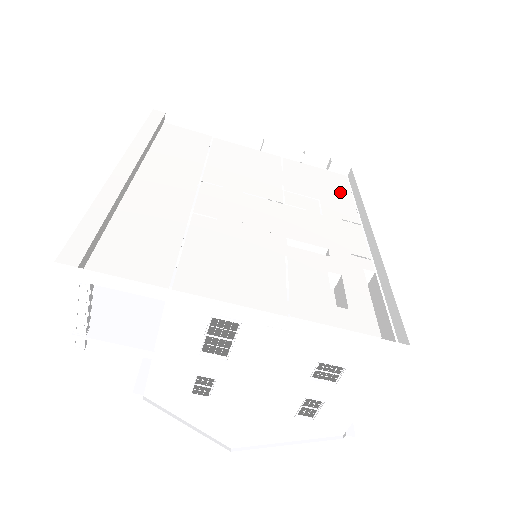
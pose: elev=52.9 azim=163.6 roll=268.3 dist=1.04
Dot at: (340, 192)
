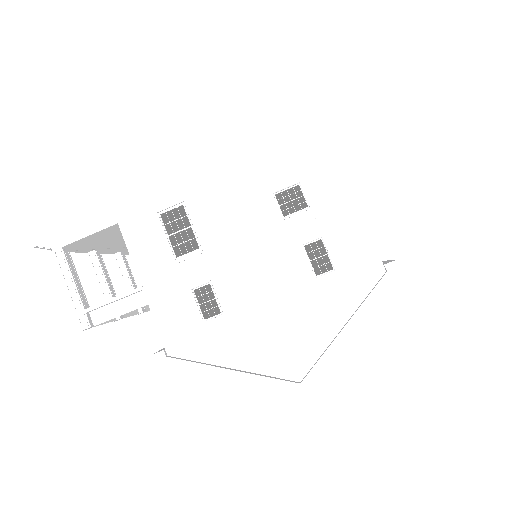
Dot at: occluded
